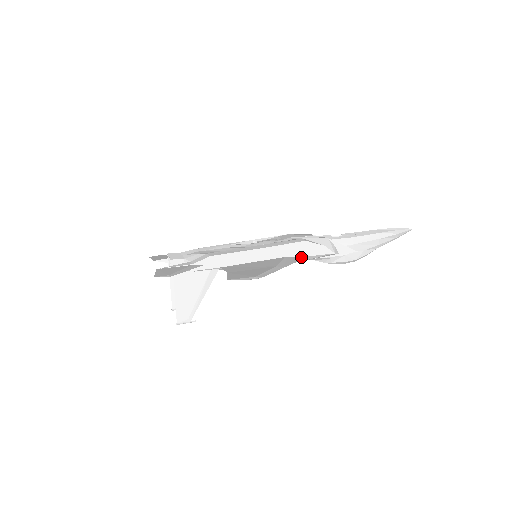
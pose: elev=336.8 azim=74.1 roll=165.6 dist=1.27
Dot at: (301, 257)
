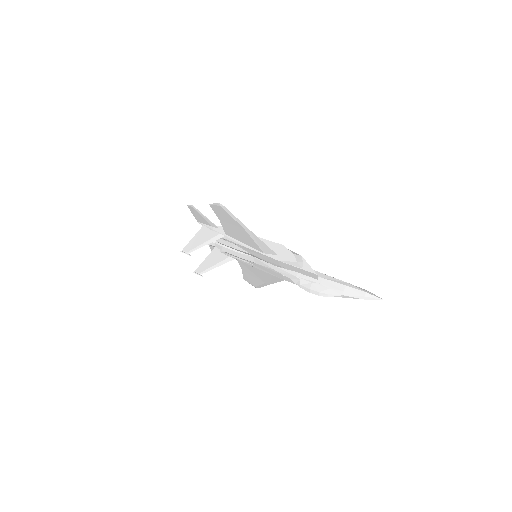
Dot at: (273, 252)
